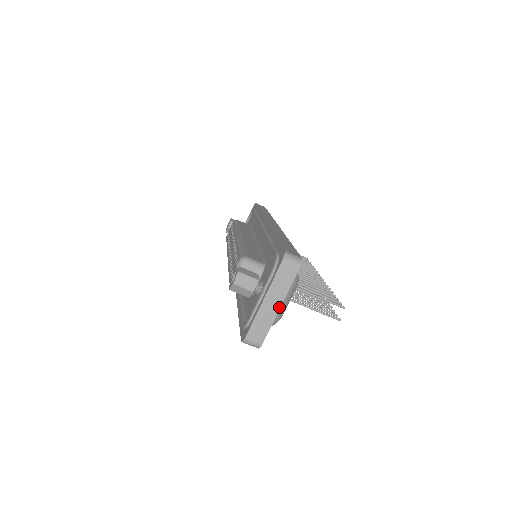
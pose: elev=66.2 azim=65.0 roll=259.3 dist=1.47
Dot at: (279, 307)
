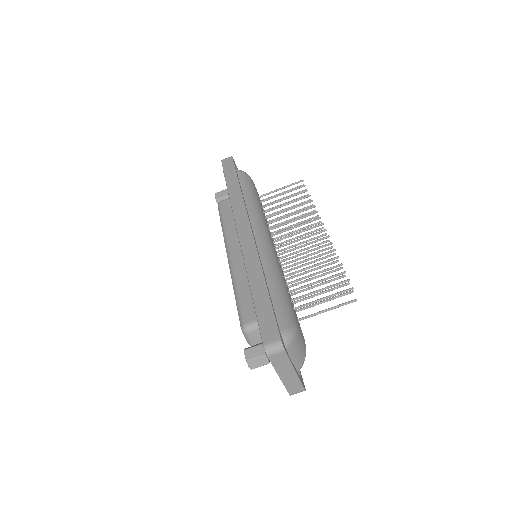
Dot at: (295, 372)
